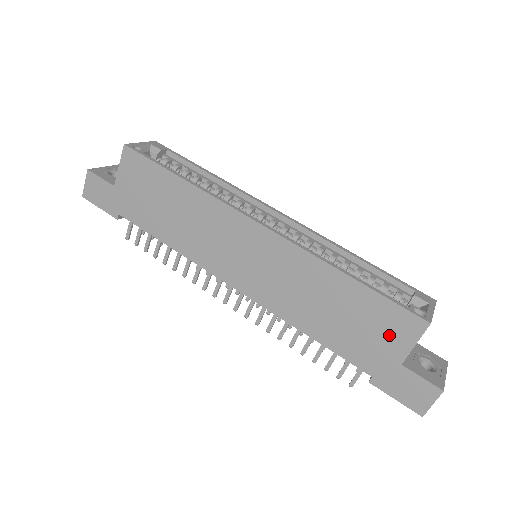
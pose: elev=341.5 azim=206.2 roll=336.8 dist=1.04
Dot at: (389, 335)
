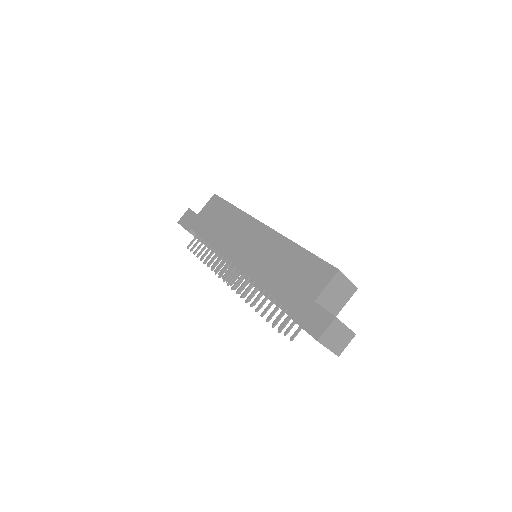
Dot at: (313, 281)
